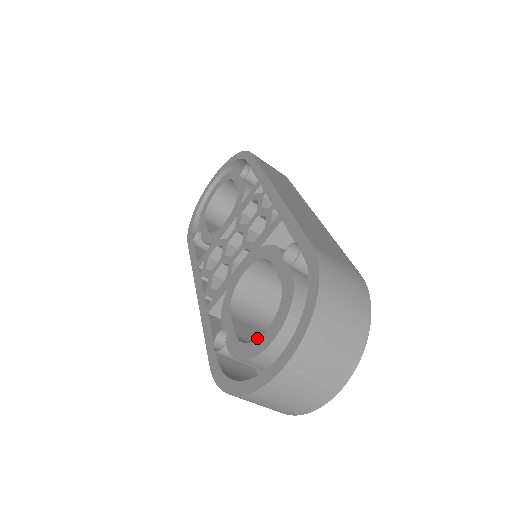
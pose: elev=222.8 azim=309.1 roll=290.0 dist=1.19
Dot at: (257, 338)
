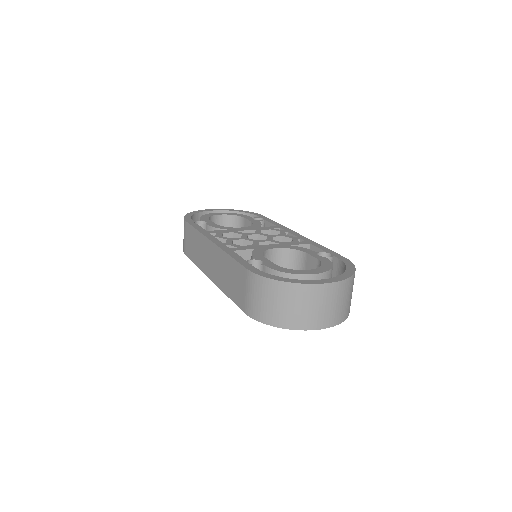
Dot at: occluded
